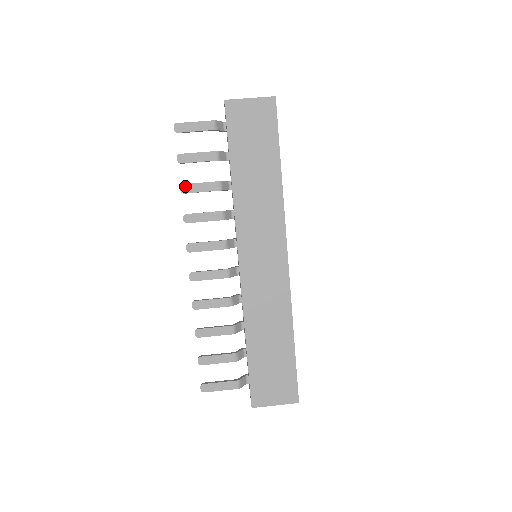
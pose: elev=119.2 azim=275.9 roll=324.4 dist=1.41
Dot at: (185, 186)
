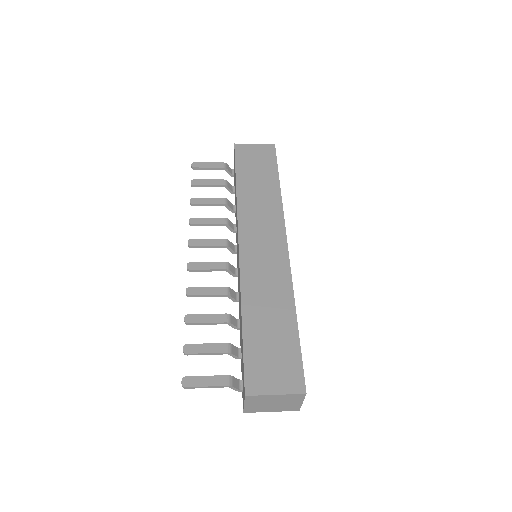
Dot at: (194, 199)
